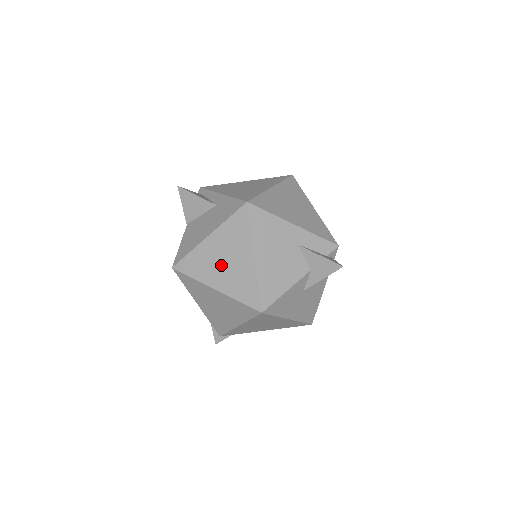
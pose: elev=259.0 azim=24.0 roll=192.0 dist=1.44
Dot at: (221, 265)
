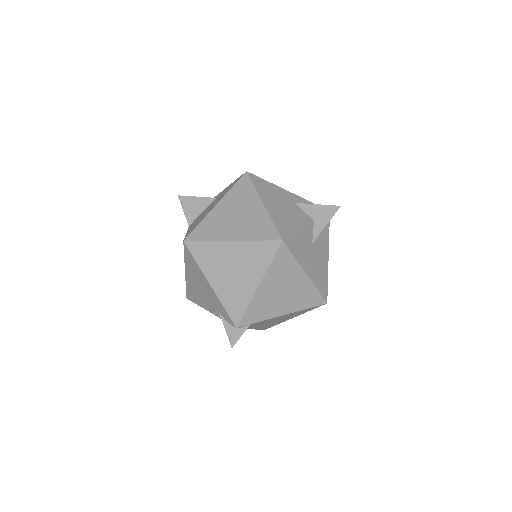
Dot at: (233, 220)
